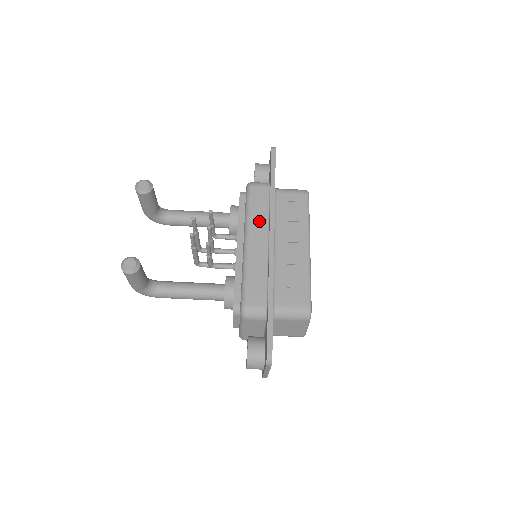
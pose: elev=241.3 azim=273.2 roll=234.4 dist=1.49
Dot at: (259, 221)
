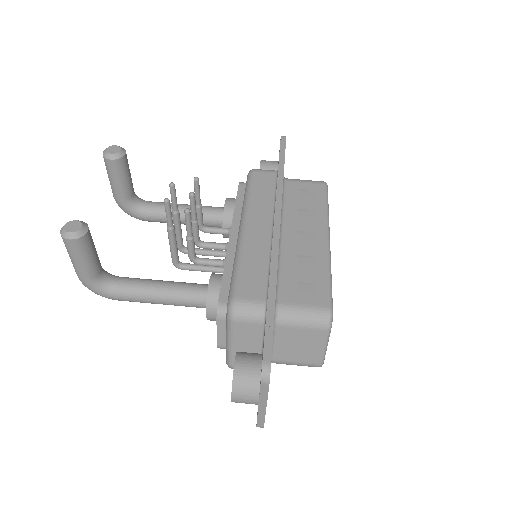
Dot at: (261, 205)
